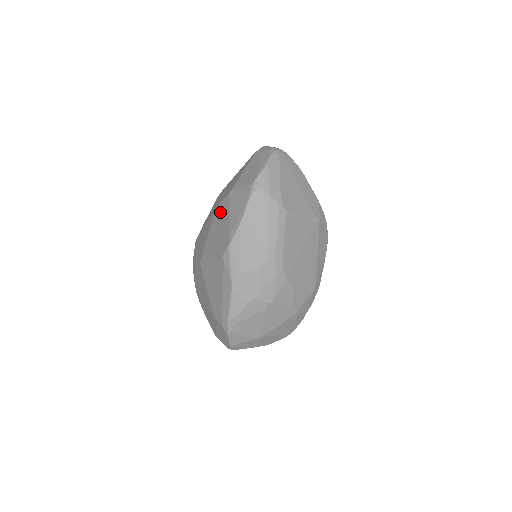
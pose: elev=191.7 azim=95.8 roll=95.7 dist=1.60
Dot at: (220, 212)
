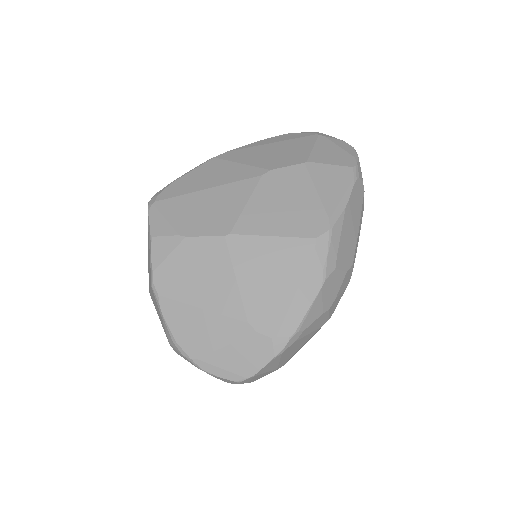
Dot at: (283, 180)
